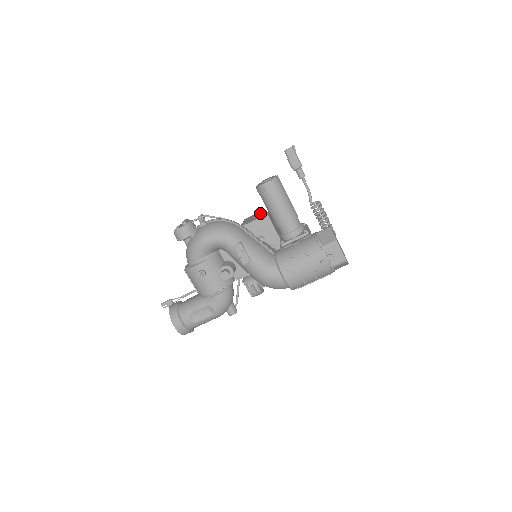
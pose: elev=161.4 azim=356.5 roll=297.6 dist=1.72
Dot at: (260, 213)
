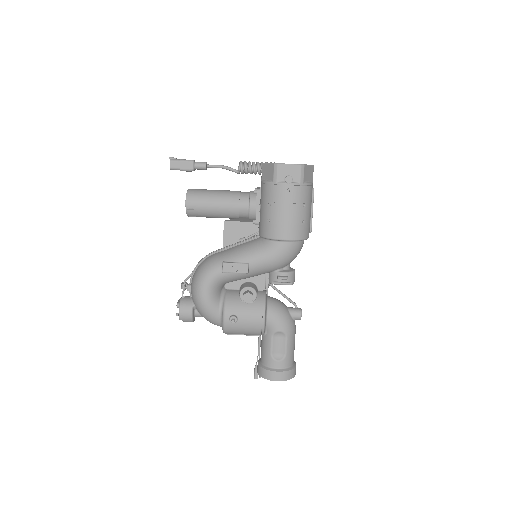
Dot at: occluded
